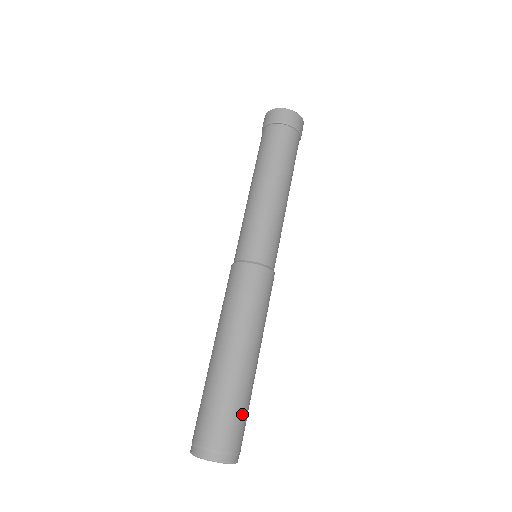
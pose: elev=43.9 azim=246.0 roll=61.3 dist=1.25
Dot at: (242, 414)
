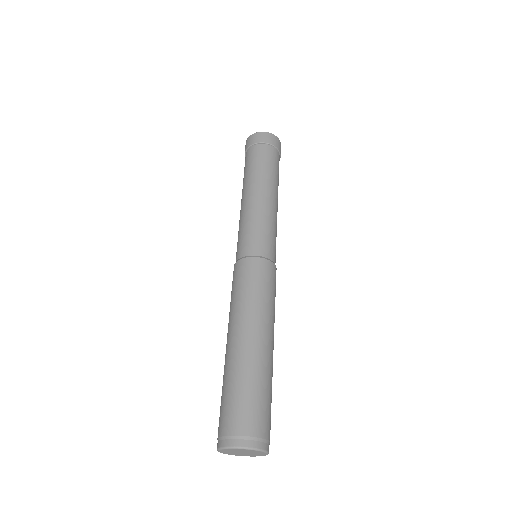
Dot at: (260, 397)
